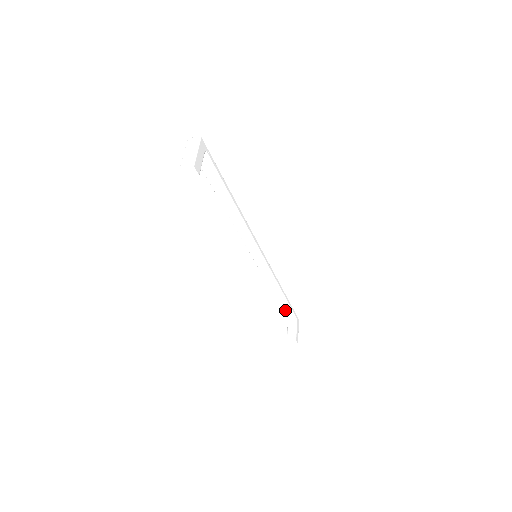
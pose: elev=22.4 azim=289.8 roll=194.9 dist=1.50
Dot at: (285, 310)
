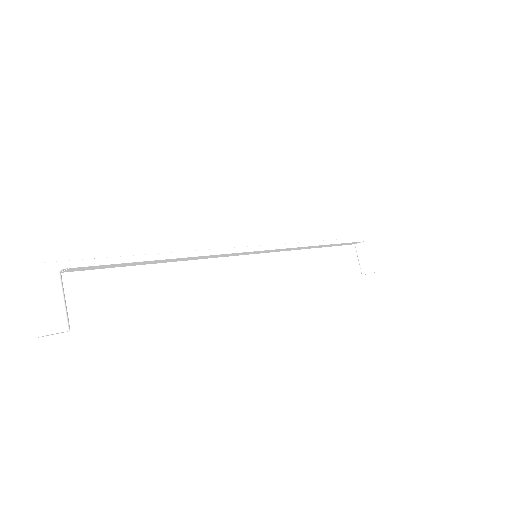
Dot at: (343, 244)
